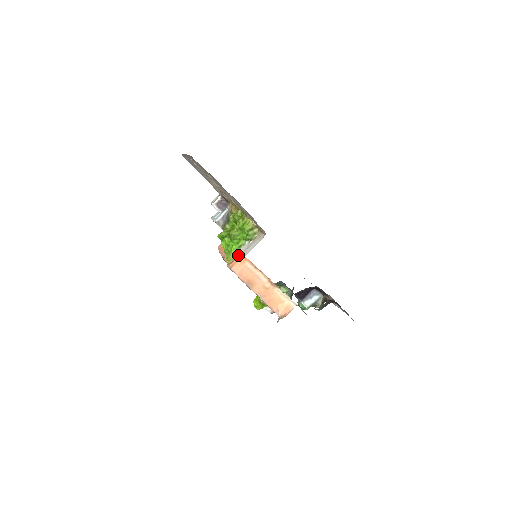
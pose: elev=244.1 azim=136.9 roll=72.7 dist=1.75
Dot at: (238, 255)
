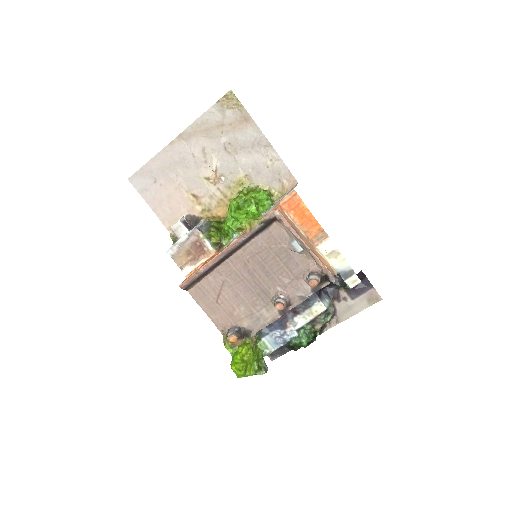
Dot at: (267, 213)
